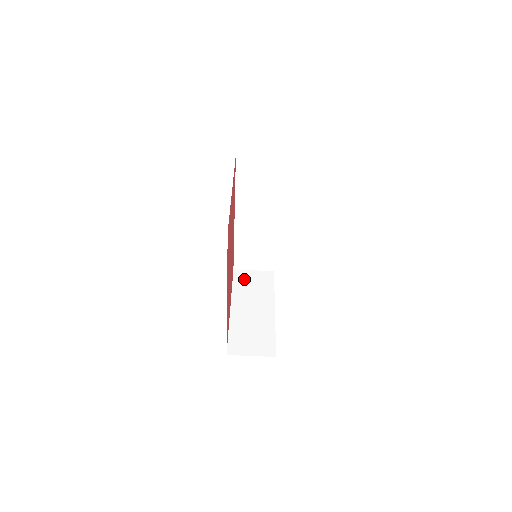
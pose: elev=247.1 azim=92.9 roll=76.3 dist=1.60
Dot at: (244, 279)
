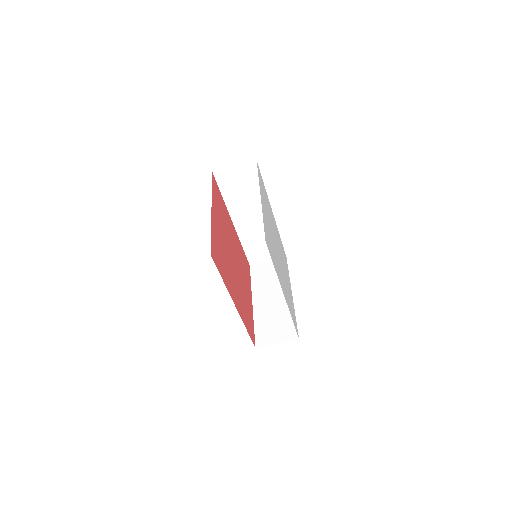
Dot at: (260, 272)
